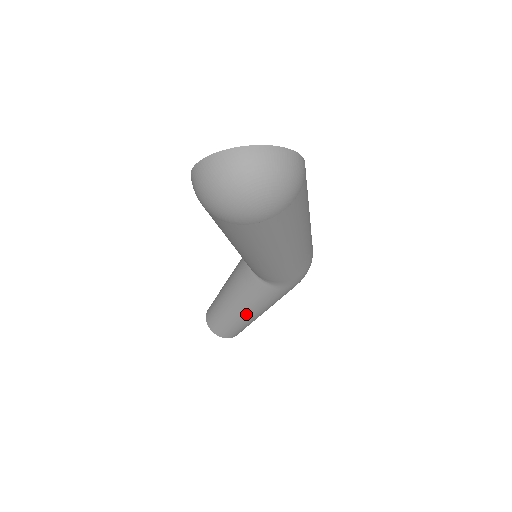
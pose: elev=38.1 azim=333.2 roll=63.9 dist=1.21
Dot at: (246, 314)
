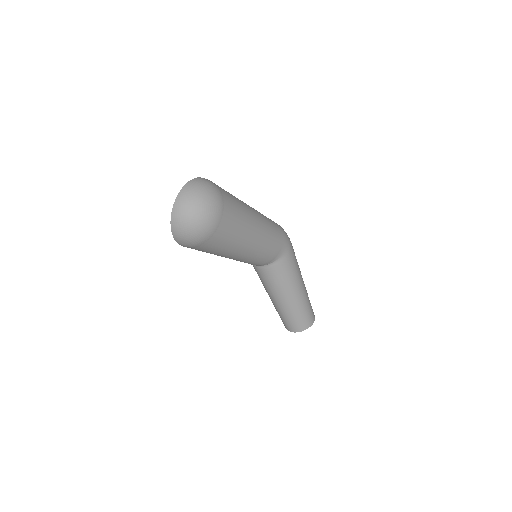
Dot at: (297, 293)
